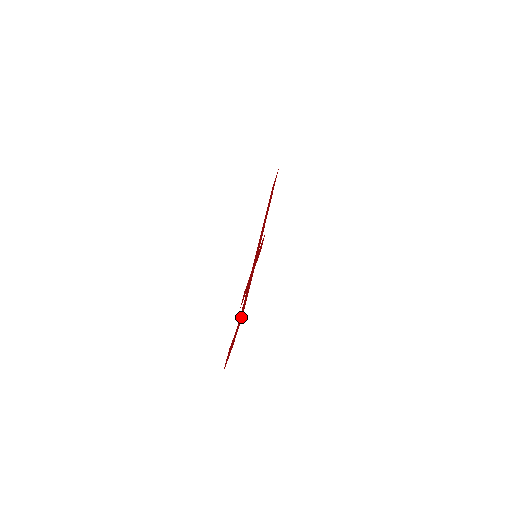
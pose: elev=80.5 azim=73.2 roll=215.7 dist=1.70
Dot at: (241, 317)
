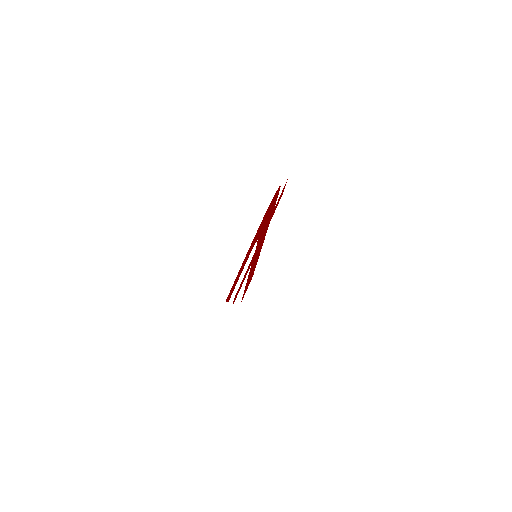
Dot at: (274, 197)
